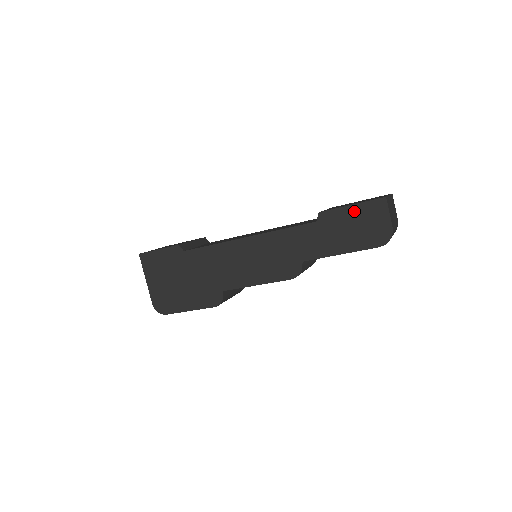
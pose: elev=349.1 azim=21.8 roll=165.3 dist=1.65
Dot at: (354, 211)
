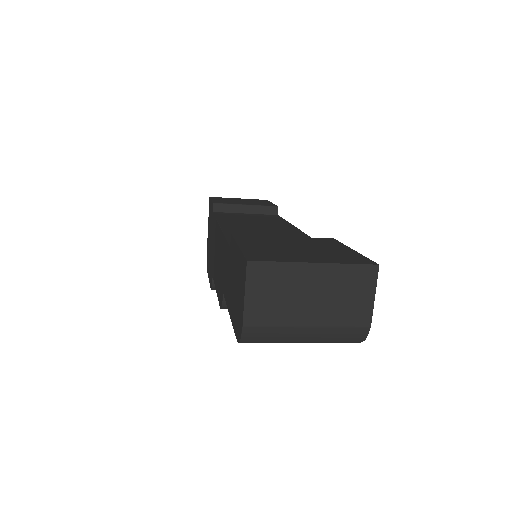
Dot at: (237, 258)
